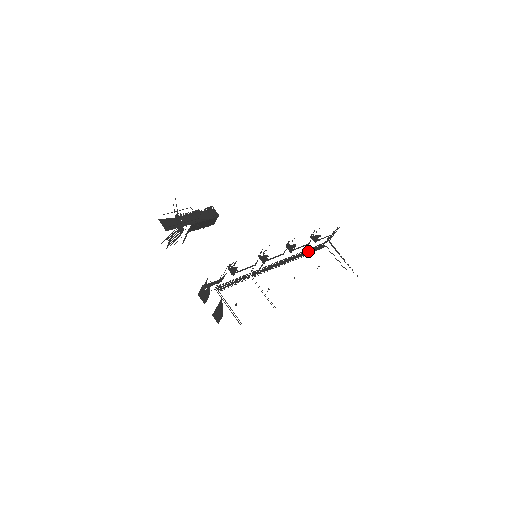
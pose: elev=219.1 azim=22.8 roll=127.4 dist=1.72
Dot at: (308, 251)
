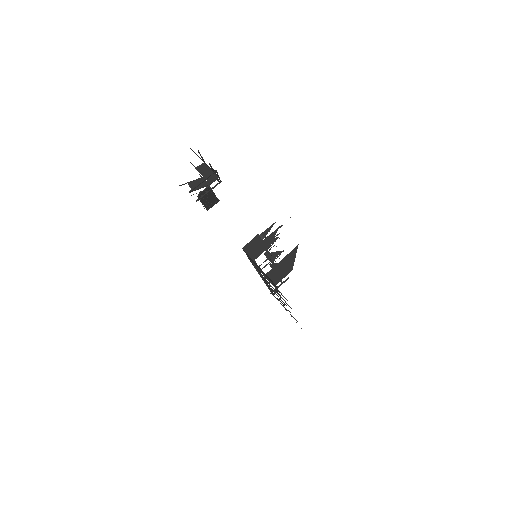
Dot at: occluded
